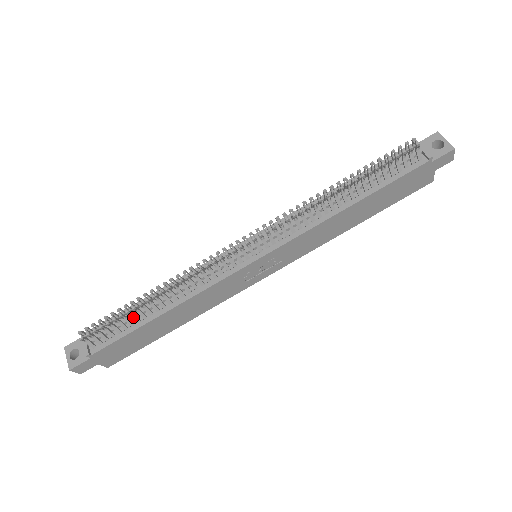
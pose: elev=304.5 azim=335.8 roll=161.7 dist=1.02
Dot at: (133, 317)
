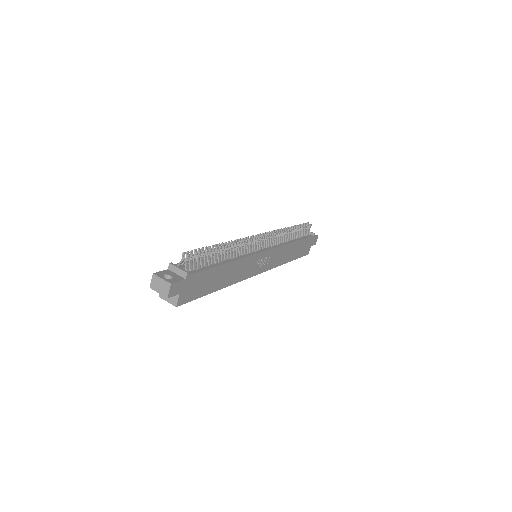
Dot at: (212, 258)
